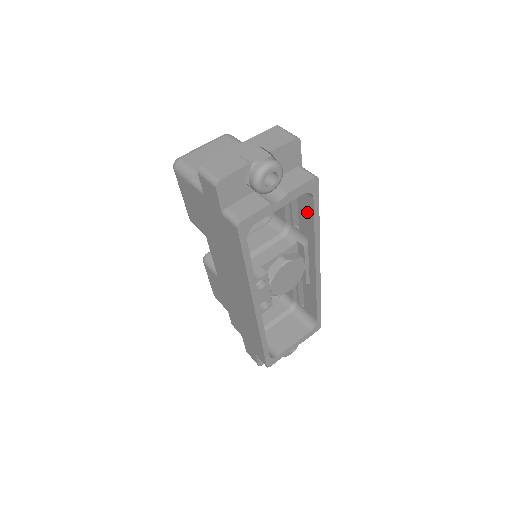
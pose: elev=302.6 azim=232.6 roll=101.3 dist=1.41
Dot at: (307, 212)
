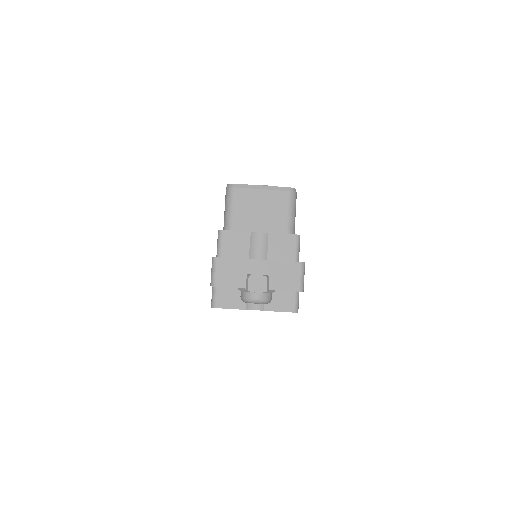
Dot at: occluded
